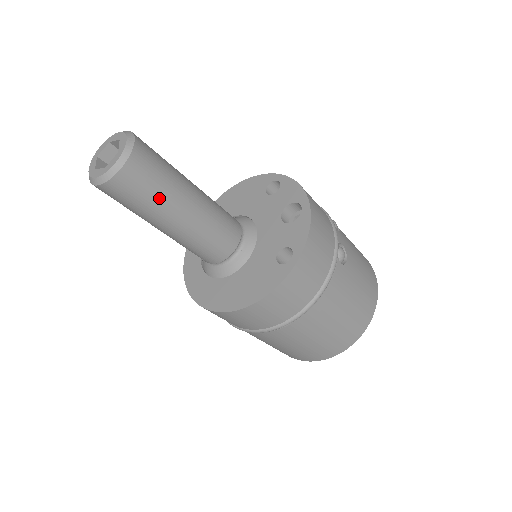
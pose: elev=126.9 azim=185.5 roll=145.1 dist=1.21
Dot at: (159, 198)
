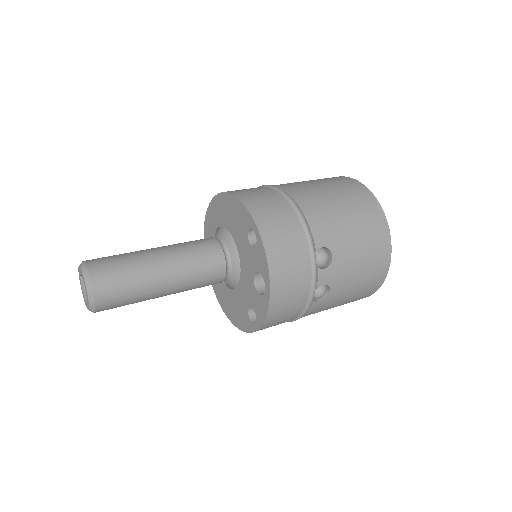
Dot at: occluded
